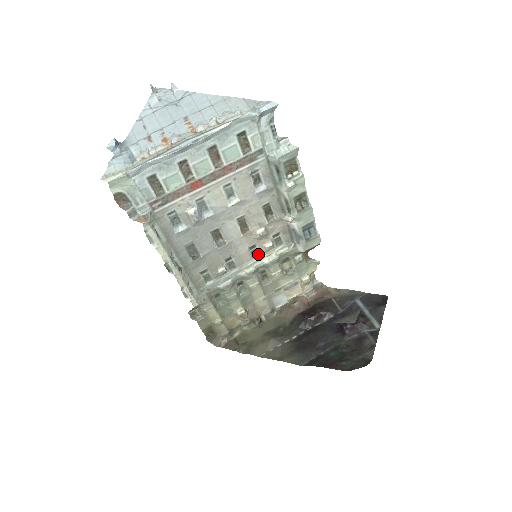
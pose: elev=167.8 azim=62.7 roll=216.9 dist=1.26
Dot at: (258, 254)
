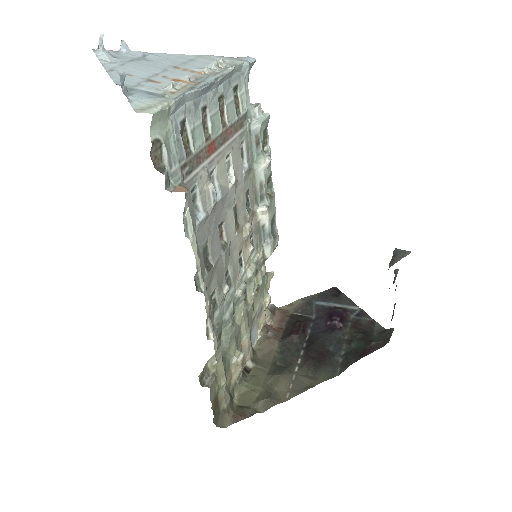
Dot at: (242, 265)
